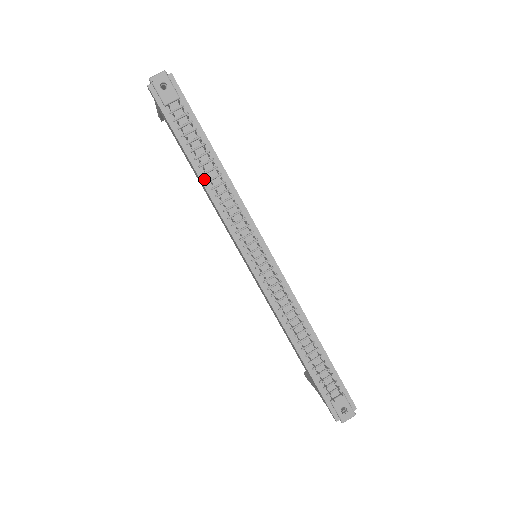
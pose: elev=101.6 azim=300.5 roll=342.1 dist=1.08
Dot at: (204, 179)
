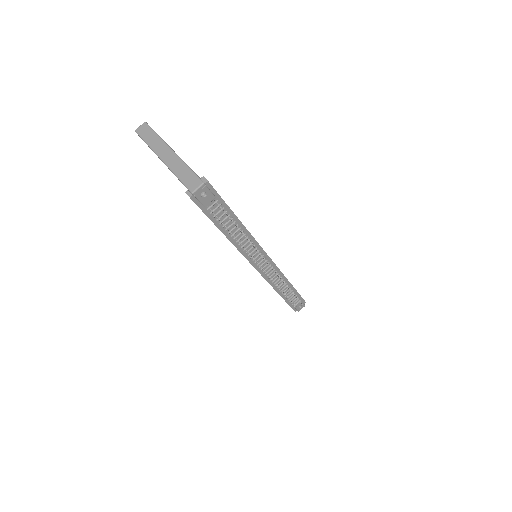
Dot at: (231, 238)
